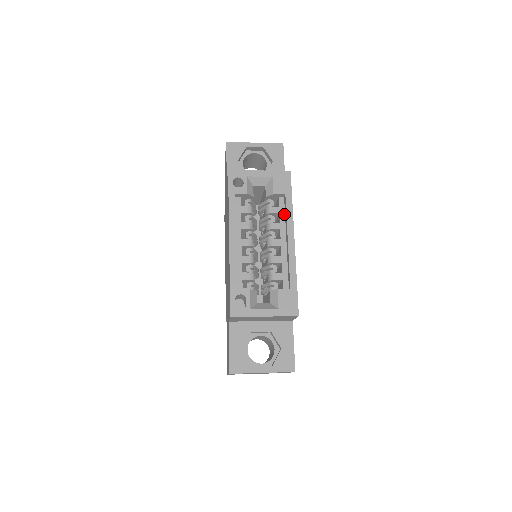
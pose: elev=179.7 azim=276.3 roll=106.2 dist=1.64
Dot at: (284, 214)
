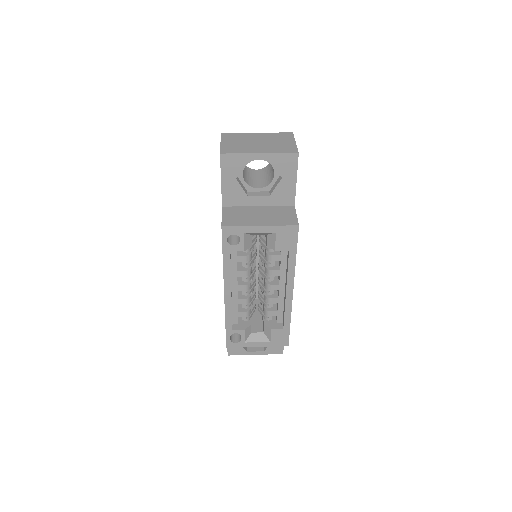
Dot at: (286, 262)
